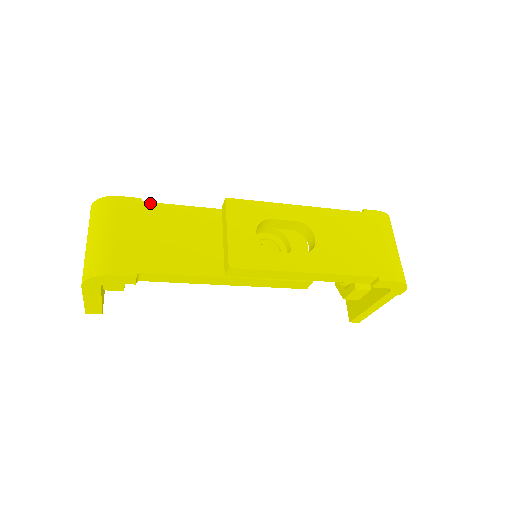
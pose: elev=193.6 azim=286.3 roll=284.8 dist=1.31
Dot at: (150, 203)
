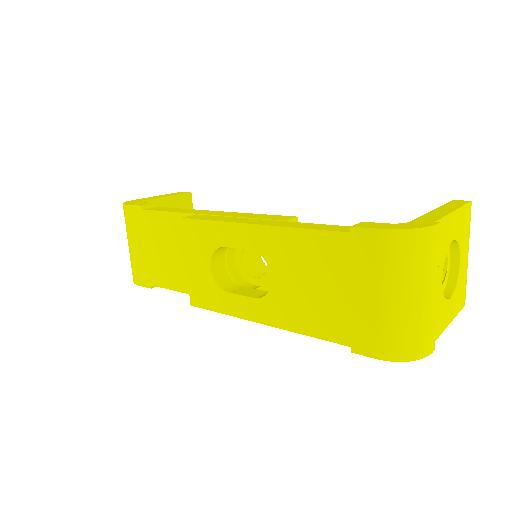
Dot at: (147, 211)
